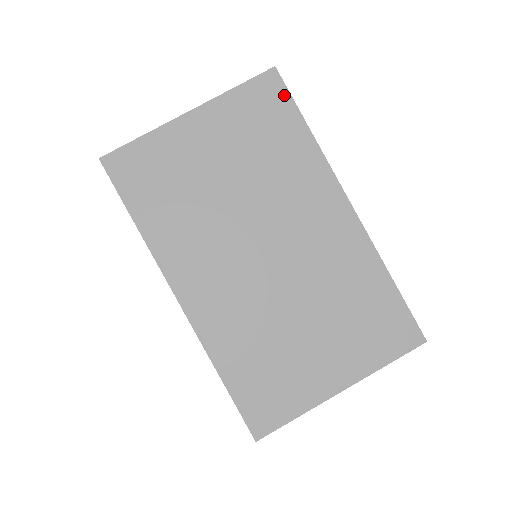
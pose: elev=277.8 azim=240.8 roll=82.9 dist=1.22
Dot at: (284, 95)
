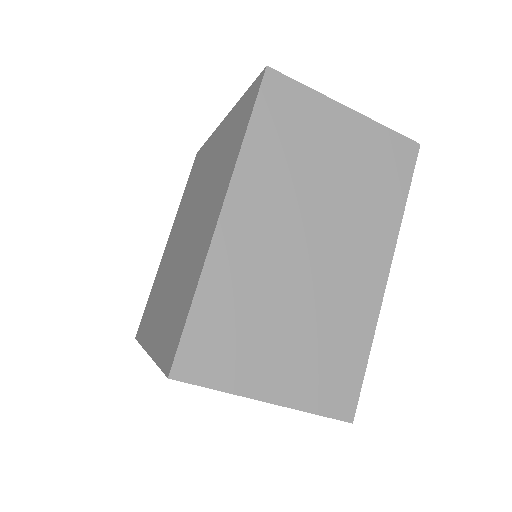
Dot at: occluded
